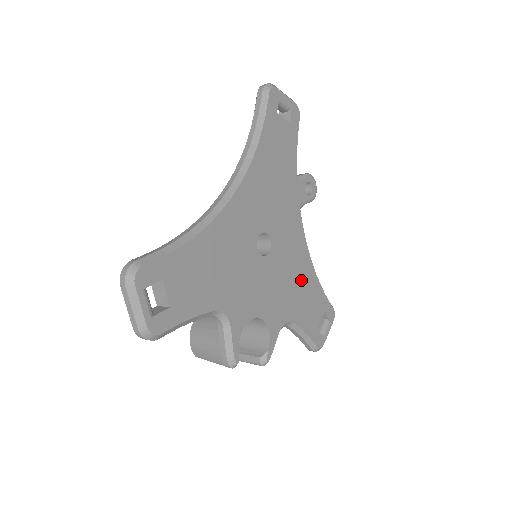
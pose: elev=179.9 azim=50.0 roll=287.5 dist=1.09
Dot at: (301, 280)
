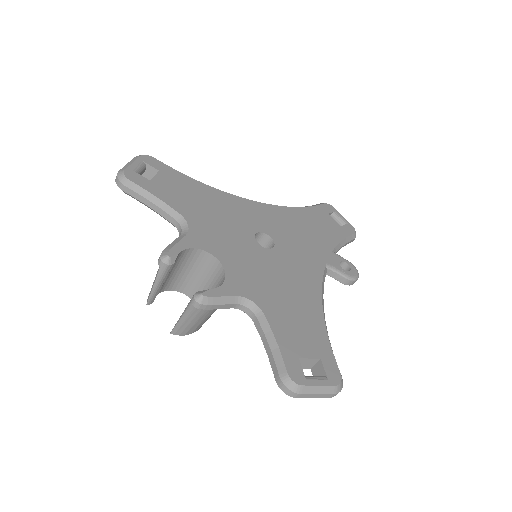
Dot at: (297, 300)
